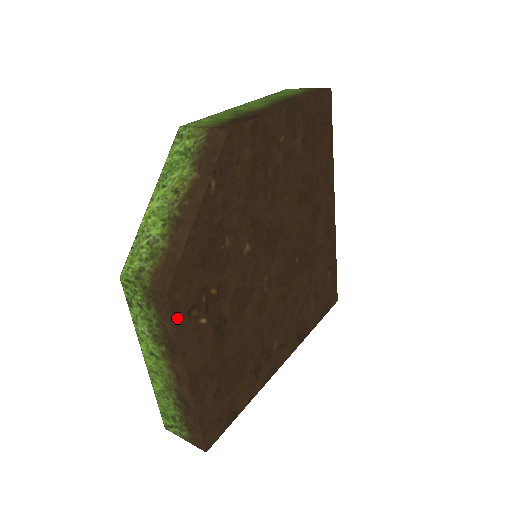
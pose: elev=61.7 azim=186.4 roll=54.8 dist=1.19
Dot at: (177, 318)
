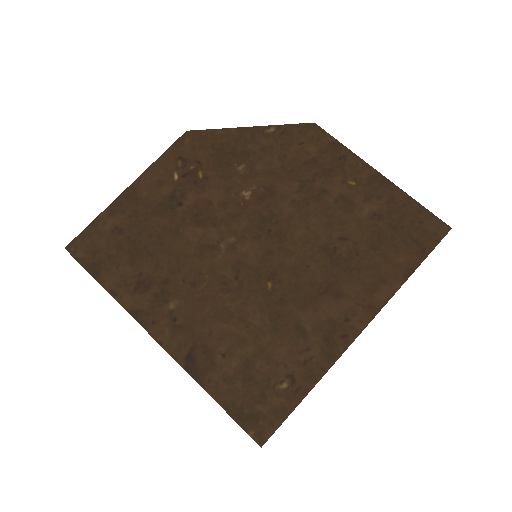
Dot at: (173, 149)
